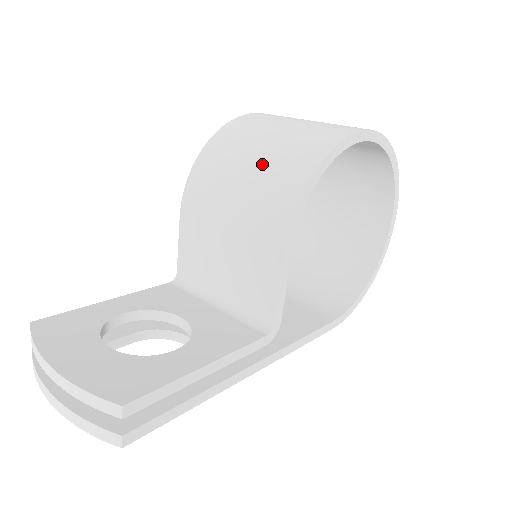
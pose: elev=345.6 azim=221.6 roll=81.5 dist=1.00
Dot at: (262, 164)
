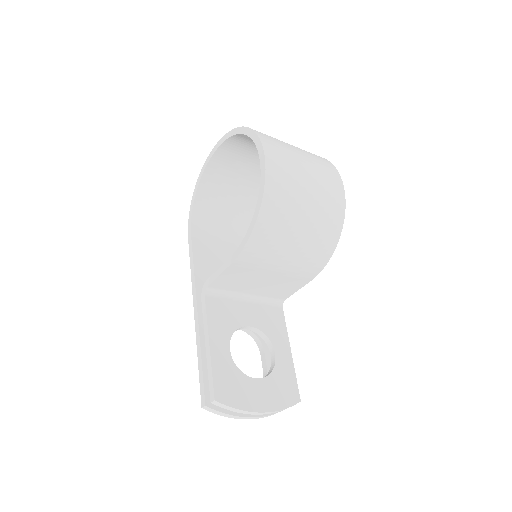
Dot at: (307, 235)
